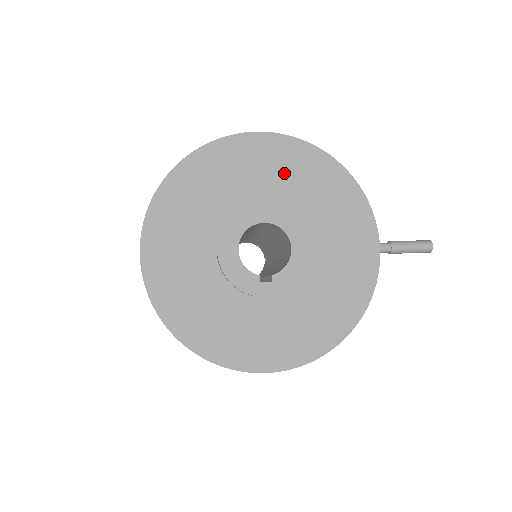
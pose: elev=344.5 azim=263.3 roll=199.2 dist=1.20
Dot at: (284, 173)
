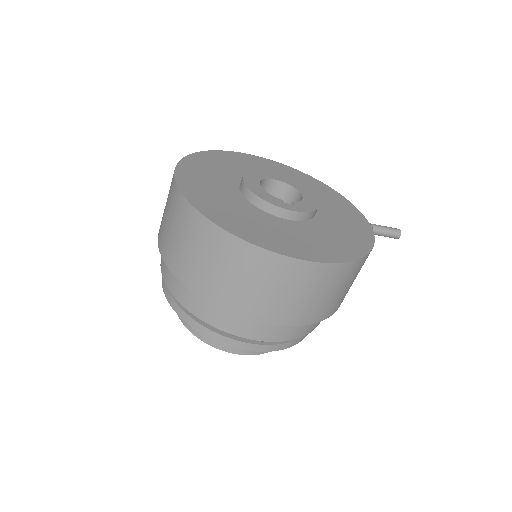
Dot at: (279, 173)
